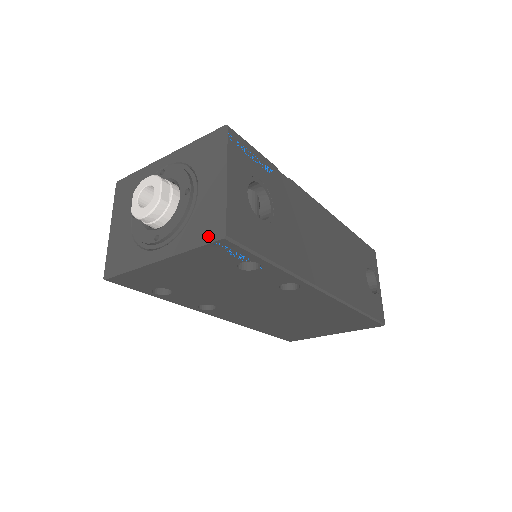
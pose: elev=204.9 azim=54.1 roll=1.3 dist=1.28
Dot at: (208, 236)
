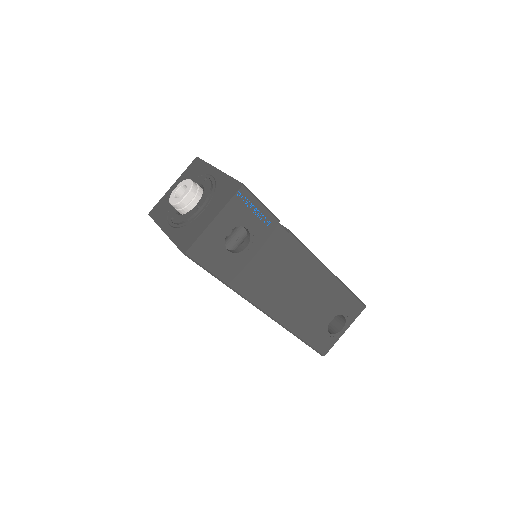
Dot at: (182, 244)
